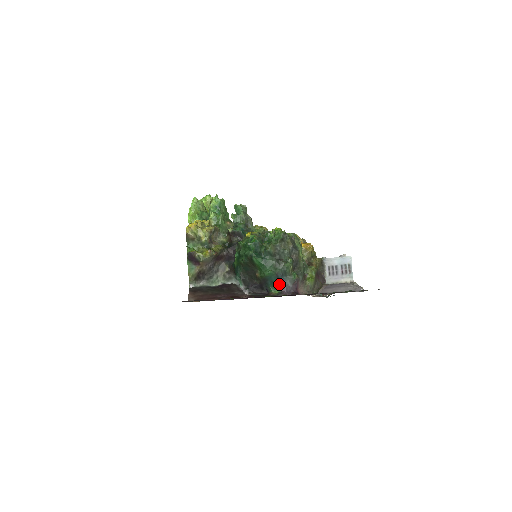
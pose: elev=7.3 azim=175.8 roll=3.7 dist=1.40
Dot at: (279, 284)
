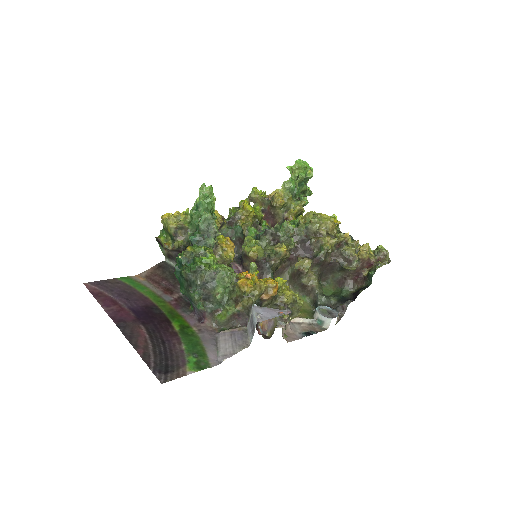
Dot at: (192, 304)
